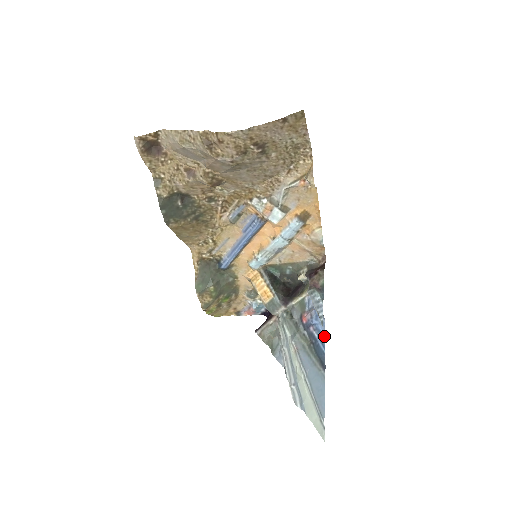
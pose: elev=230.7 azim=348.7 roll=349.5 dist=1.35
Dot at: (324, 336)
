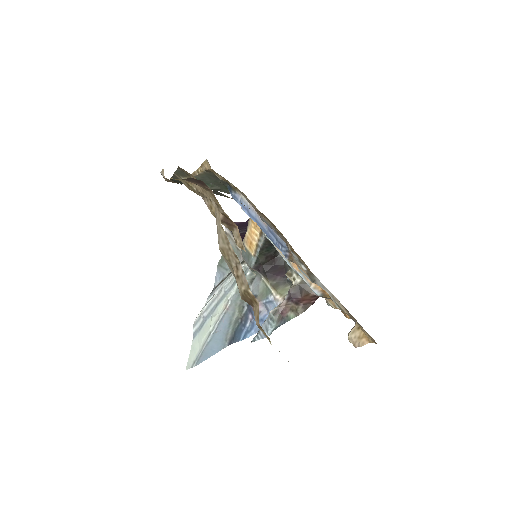
Dot at: (251, 335)
